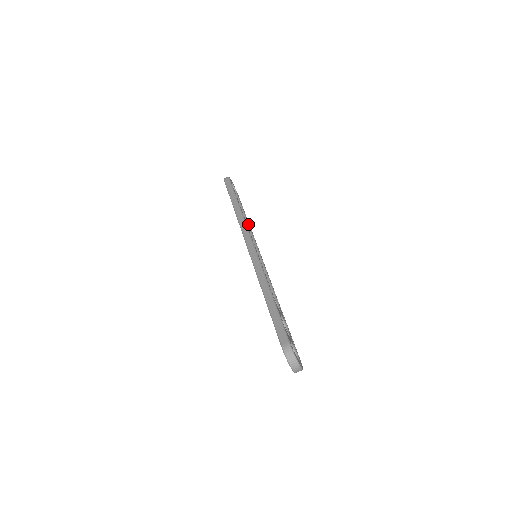
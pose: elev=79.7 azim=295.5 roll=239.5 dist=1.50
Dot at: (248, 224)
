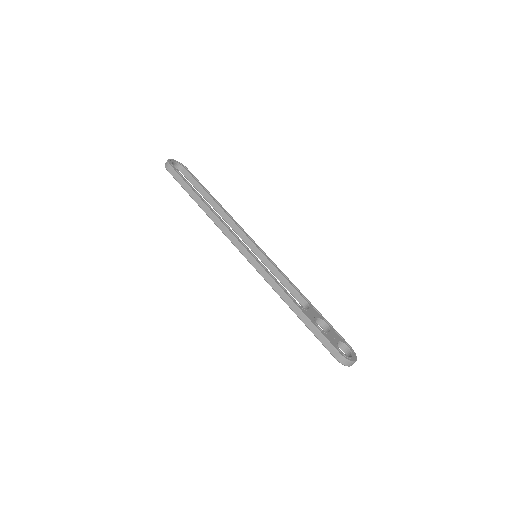
Dot at: (222, 211)
